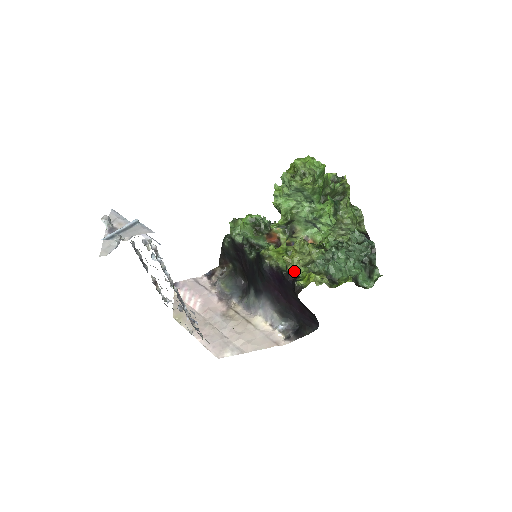
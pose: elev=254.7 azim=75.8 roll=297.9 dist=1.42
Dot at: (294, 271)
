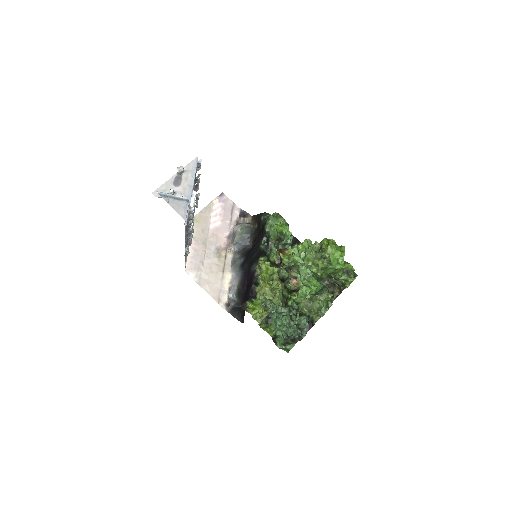
Dot at: (257, 293)
